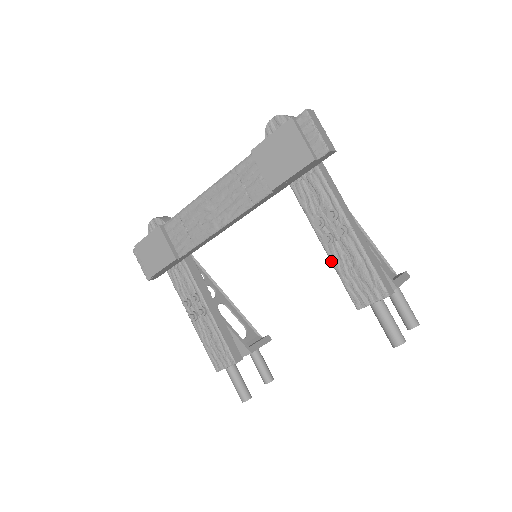
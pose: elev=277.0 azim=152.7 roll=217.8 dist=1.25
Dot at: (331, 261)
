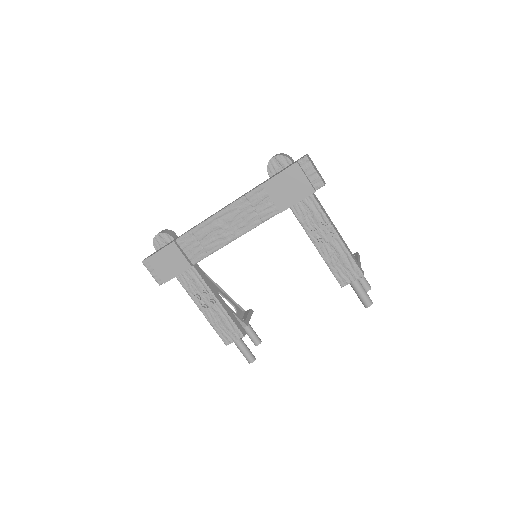
Dot at: (322, 257)
